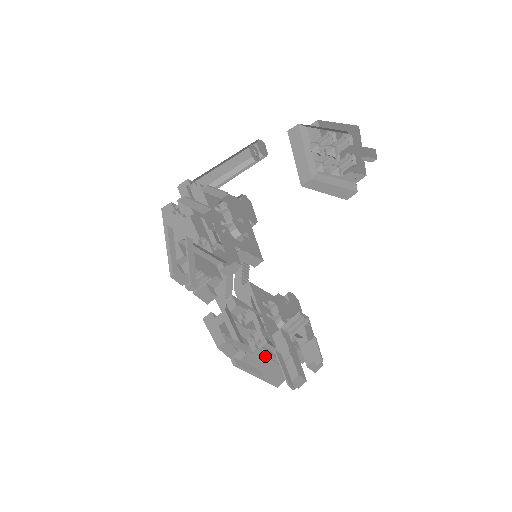
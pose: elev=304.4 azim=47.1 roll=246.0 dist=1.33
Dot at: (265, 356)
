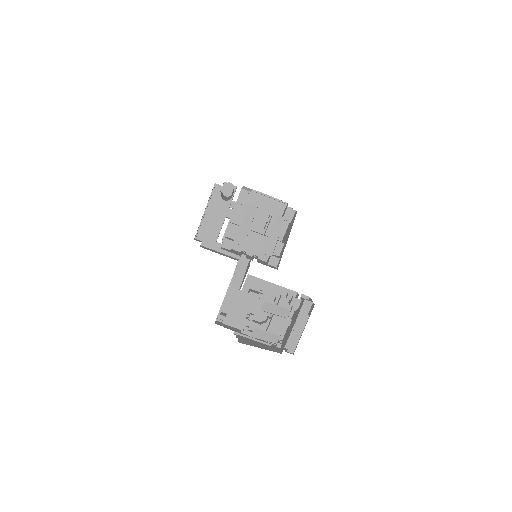
Dot at: occluded
